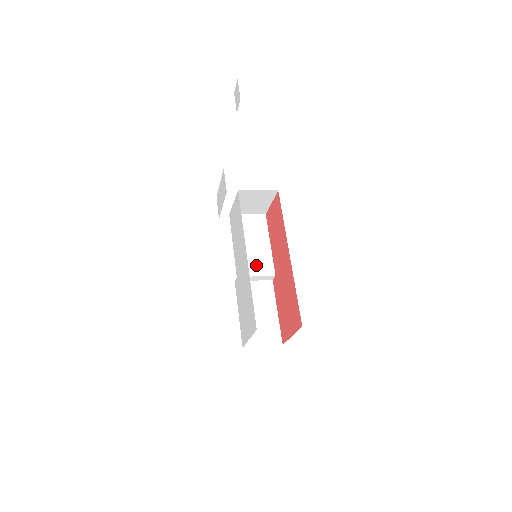
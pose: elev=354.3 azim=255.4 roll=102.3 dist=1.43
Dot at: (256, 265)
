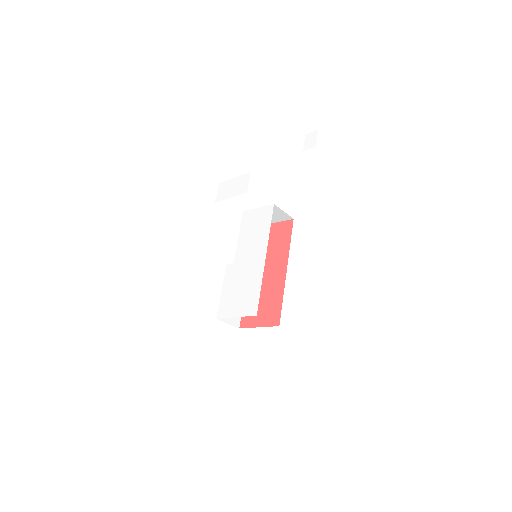
Dot at: occluded
